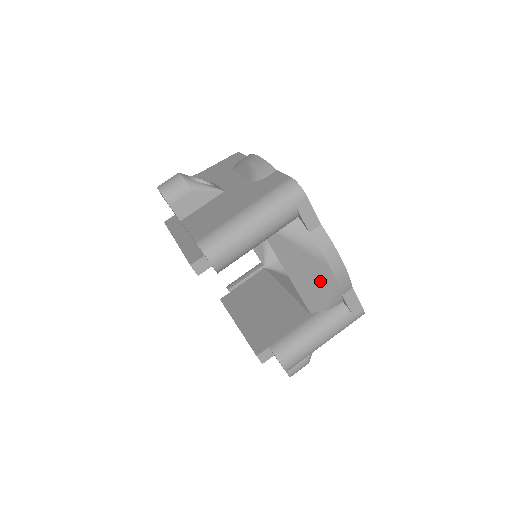
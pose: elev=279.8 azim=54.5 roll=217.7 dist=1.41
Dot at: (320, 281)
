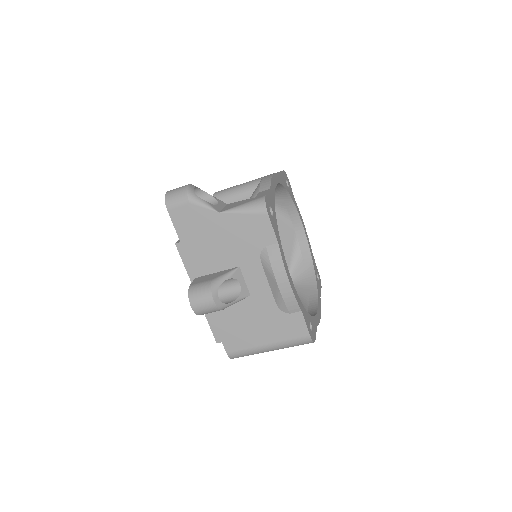
Dot at: occluded
